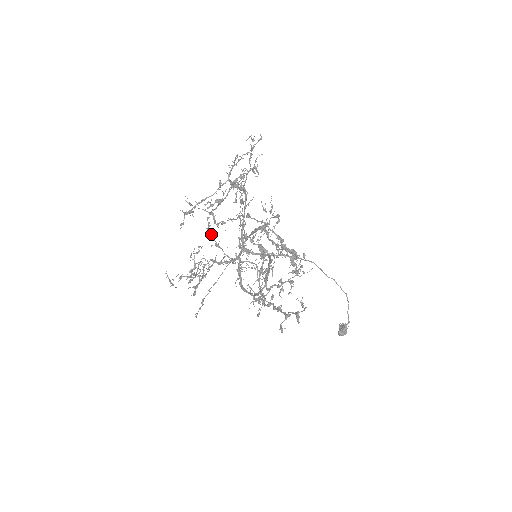
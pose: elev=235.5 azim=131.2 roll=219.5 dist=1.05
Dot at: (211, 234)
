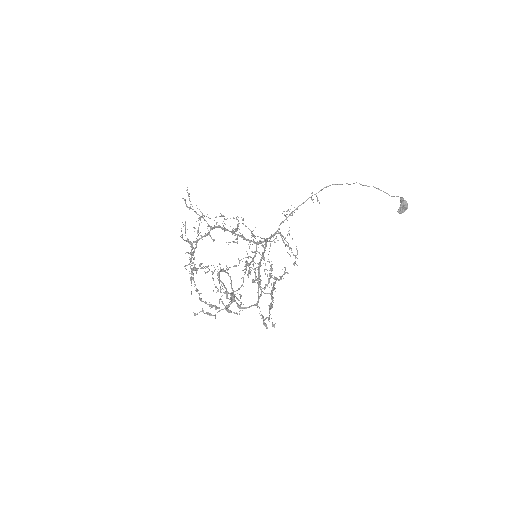
Dot at: occluded
